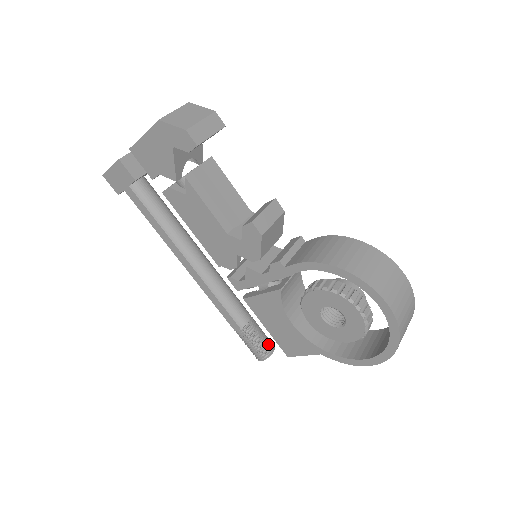
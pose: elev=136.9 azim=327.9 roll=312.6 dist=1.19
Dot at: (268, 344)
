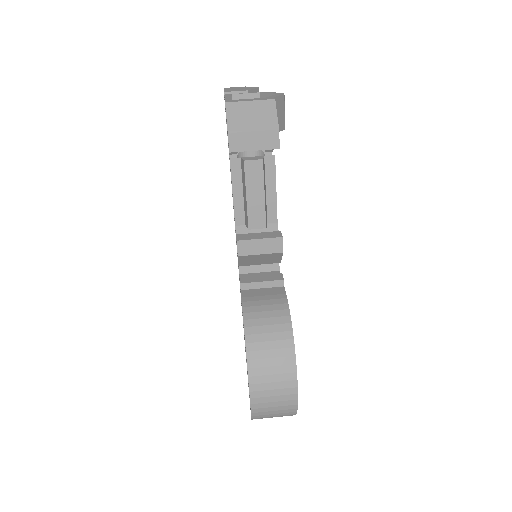
Dot at: occluded
